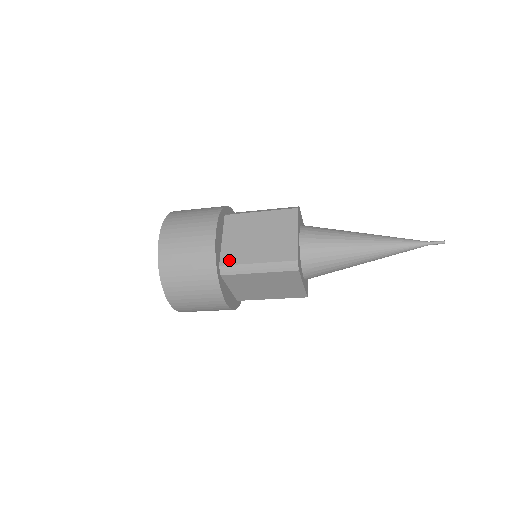
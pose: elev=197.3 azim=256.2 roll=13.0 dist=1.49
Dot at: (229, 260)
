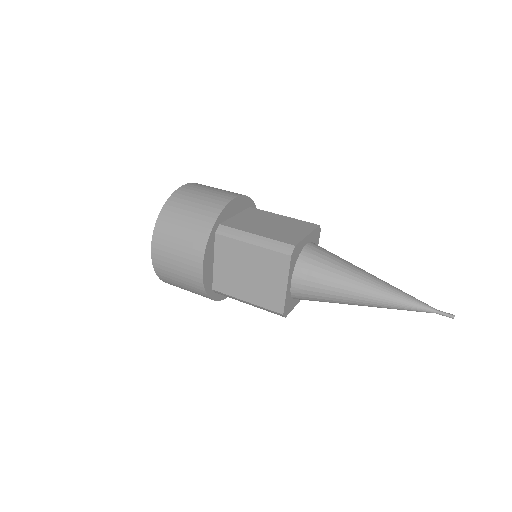
Dot at: (221, 288)
